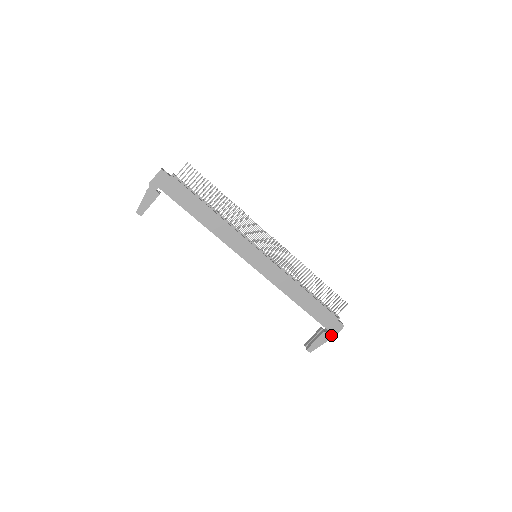
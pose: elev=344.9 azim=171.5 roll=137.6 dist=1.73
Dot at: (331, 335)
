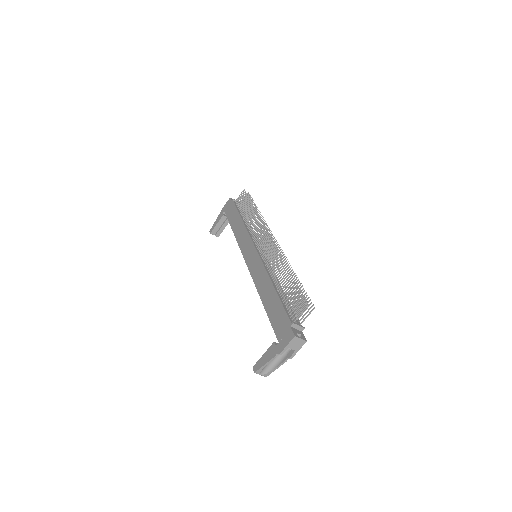
Dot at: (279, 349)
